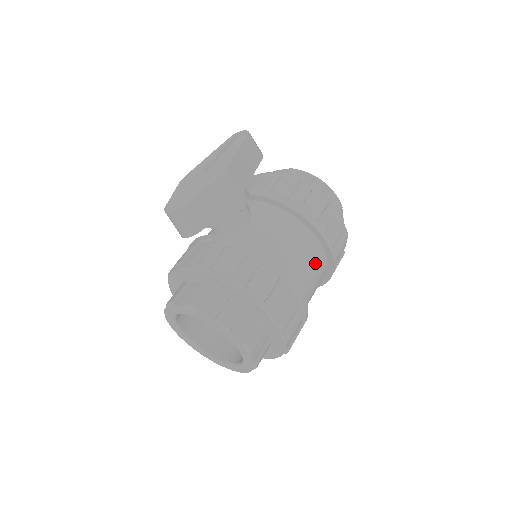
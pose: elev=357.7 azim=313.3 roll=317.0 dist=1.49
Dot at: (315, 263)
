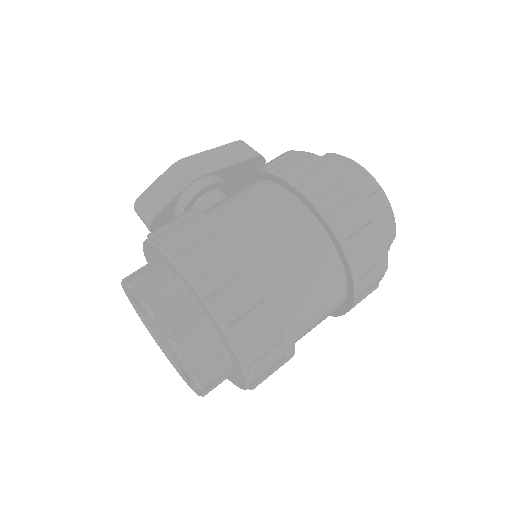
Dot at: (281, 216)
